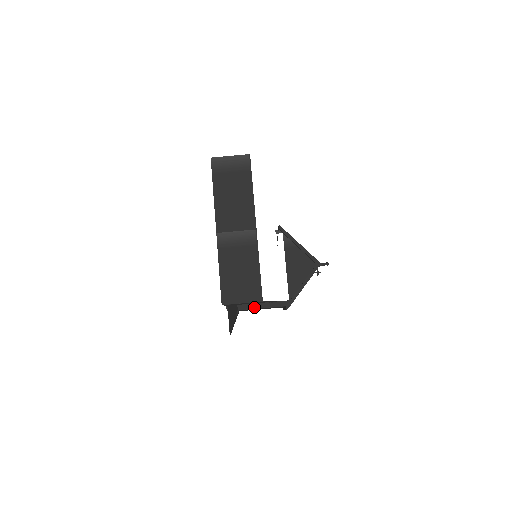
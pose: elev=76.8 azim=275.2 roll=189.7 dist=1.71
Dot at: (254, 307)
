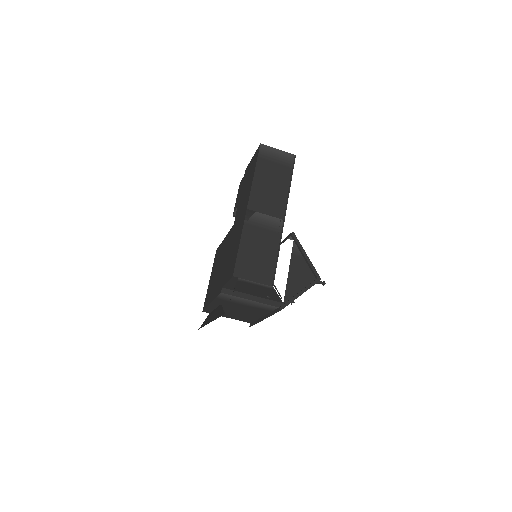
Dot at: (249, 298)
